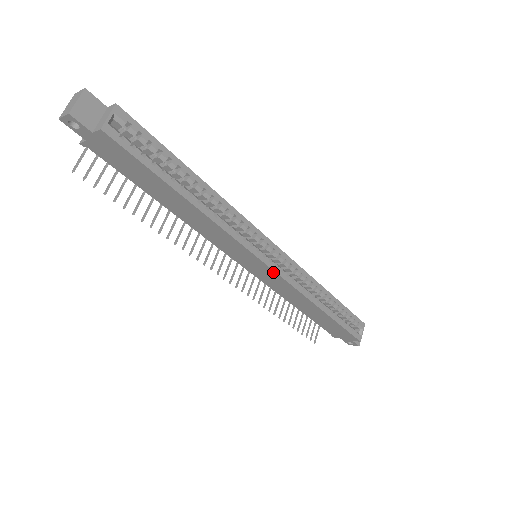
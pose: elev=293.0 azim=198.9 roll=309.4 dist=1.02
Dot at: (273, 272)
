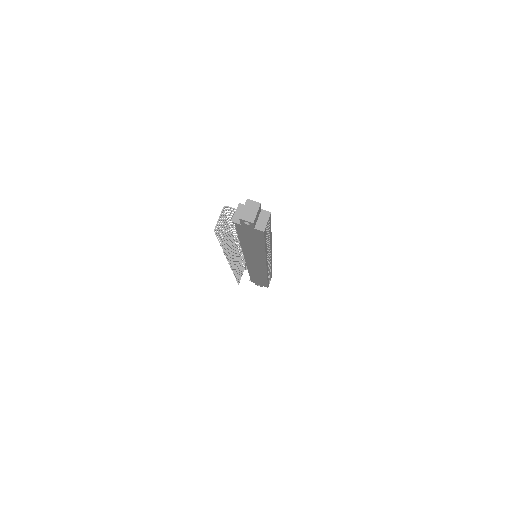
Dot at: (265, 268)
